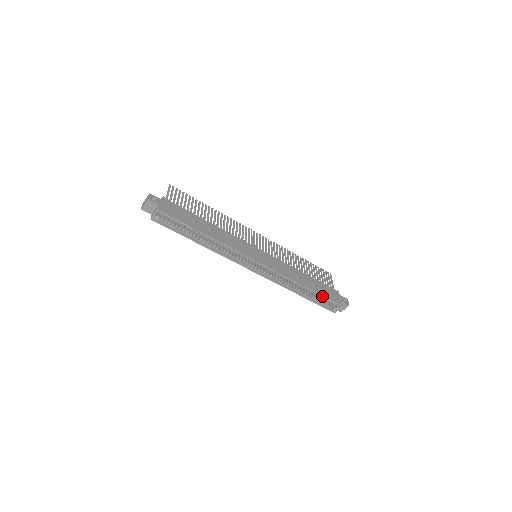
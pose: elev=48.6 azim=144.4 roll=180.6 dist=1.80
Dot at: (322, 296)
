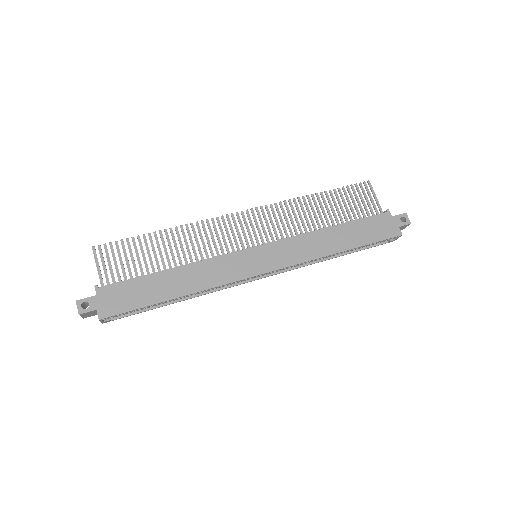
Dot at: occluded
